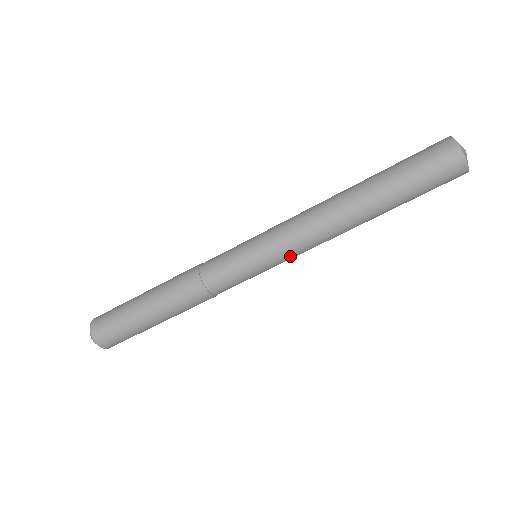
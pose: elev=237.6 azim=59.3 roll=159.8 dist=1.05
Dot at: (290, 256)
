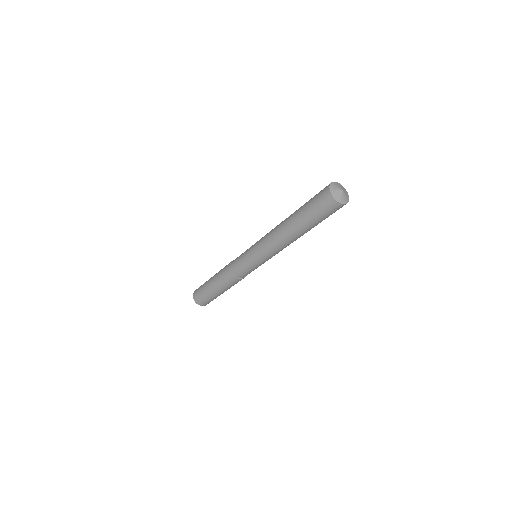
Dot at: occluded
